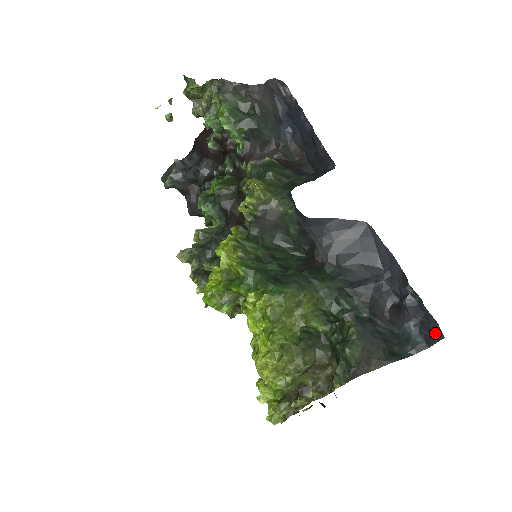
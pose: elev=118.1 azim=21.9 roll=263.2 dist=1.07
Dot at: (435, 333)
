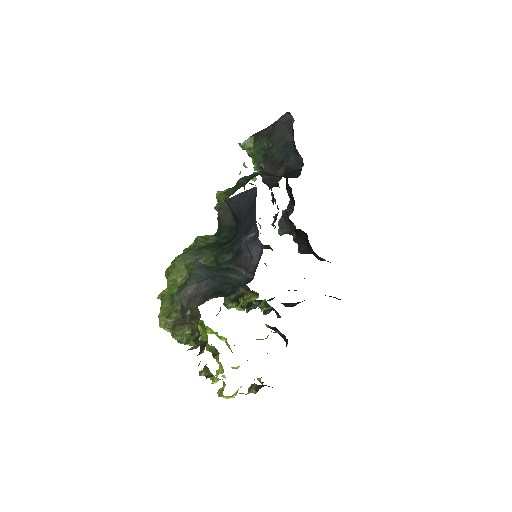
Dot at: occluded
